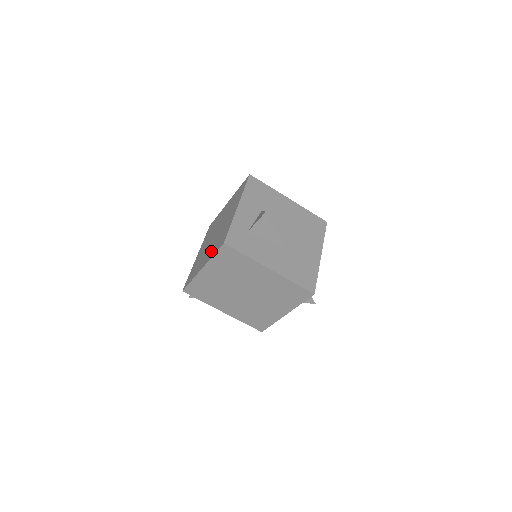
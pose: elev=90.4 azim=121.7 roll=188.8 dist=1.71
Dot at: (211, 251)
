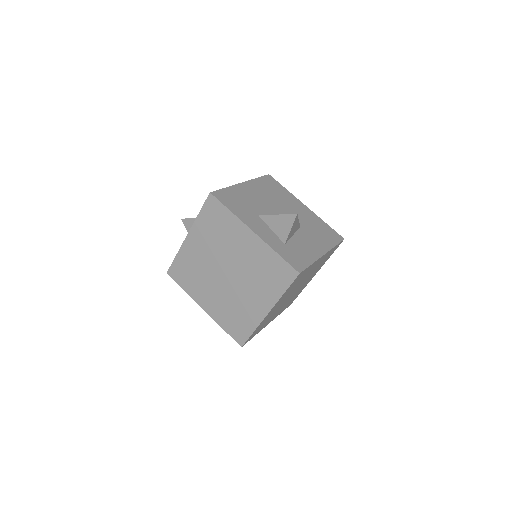
Dot at: (264, 291)
